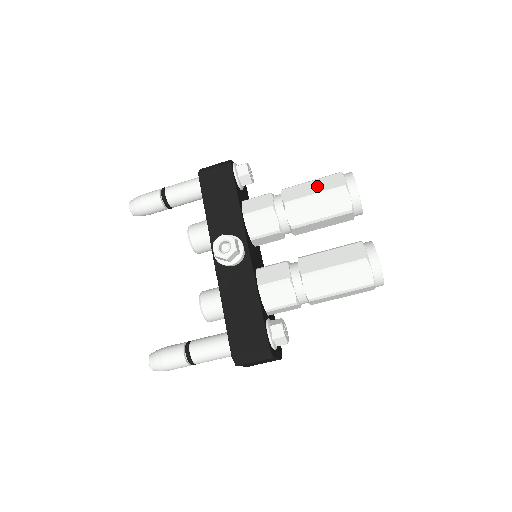
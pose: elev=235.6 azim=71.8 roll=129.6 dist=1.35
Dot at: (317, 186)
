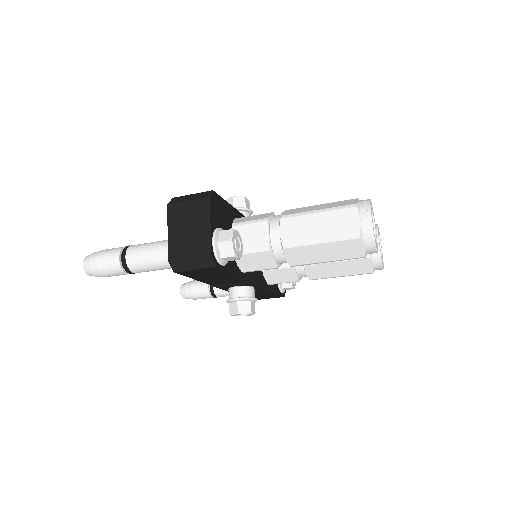
Dot at: (329, 253)
